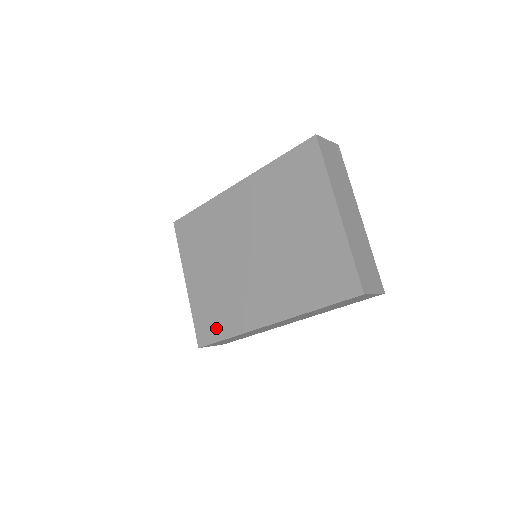
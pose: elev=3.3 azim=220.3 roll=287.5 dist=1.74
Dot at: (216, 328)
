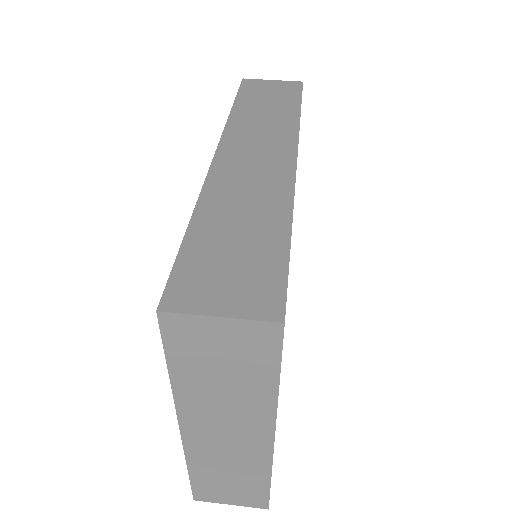
Dot at: occluded
